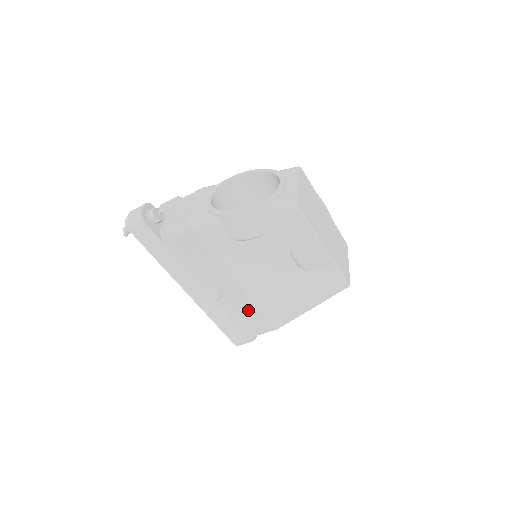
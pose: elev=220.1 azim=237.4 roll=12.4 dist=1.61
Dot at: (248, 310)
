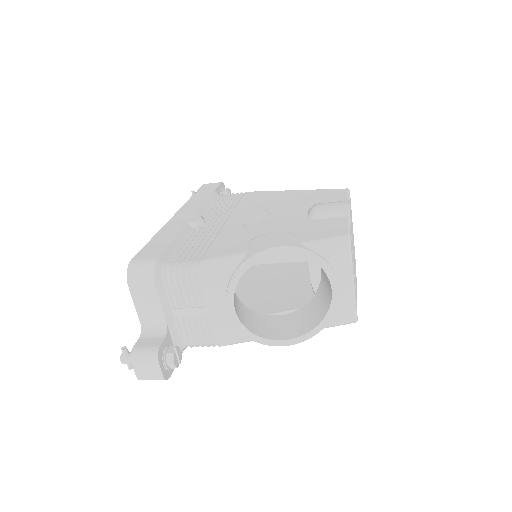
Dot at: occluded
